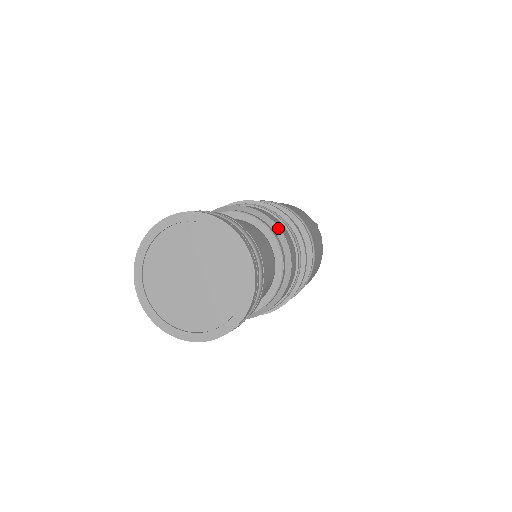
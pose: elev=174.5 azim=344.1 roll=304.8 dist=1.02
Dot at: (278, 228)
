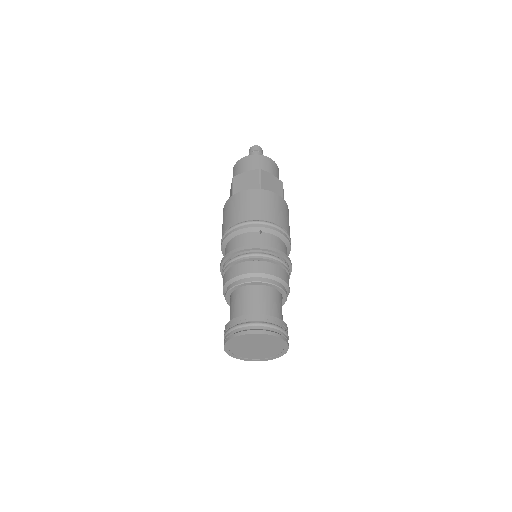
Dot at: (259, 274)
